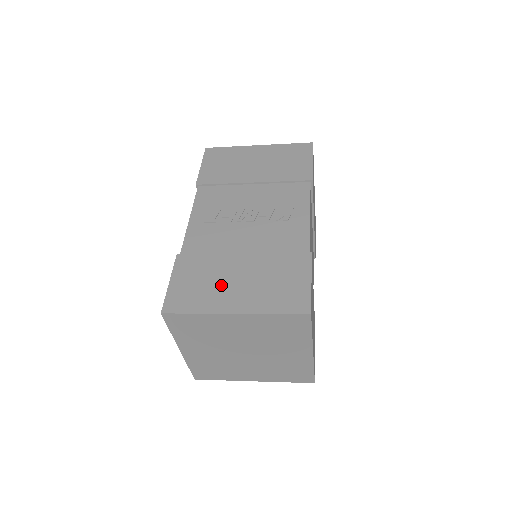
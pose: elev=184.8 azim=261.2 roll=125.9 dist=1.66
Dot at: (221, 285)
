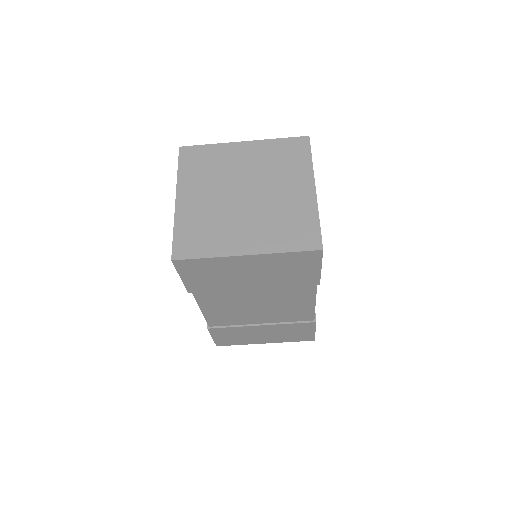
Dot at: occluded
